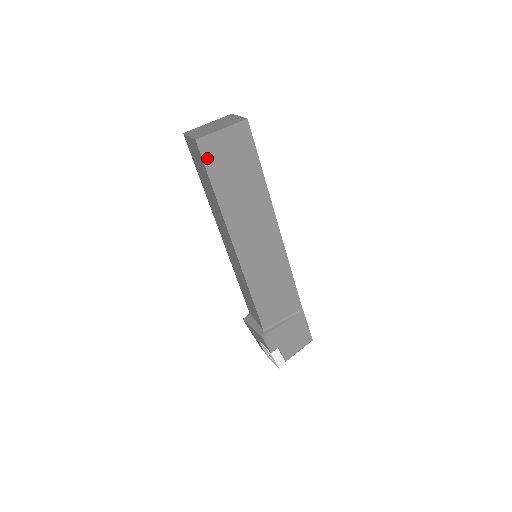
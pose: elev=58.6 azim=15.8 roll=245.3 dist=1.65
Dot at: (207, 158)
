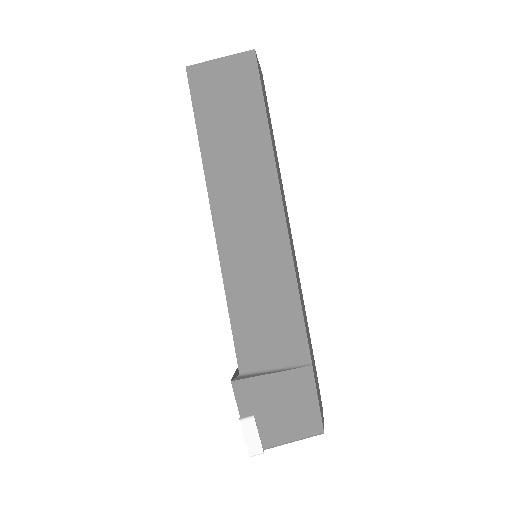
Dot at: (196, 90)
